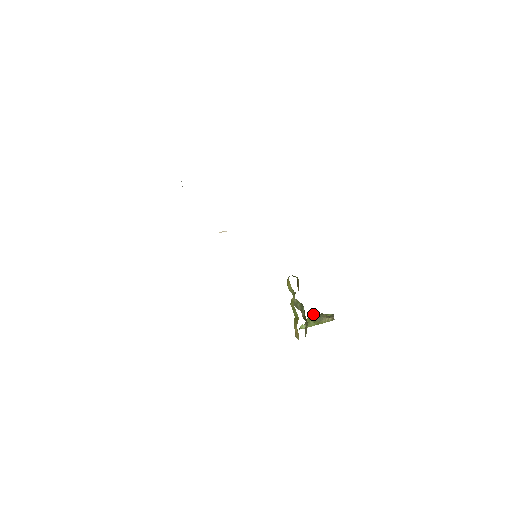
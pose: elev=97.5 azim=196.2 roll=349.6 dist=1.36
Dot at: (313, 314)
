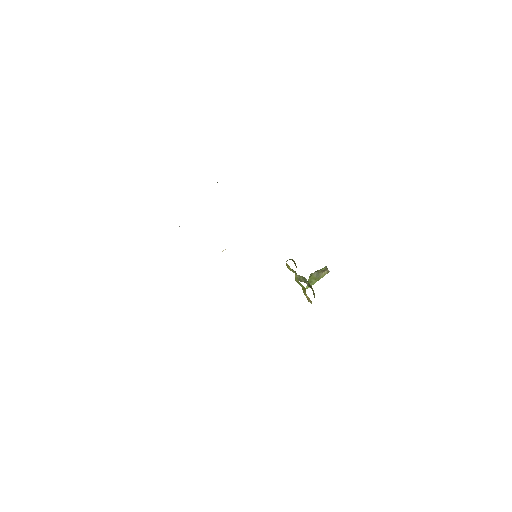
Dot at: (311, 273)
